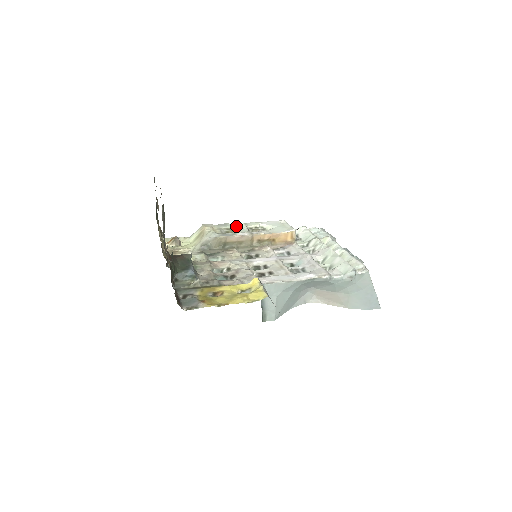
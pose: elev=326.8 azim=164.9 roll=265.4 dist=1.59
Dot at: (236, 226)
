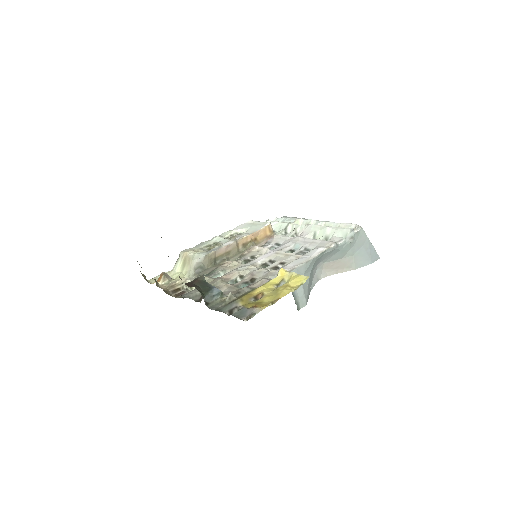
Dot at: (213, 241)
